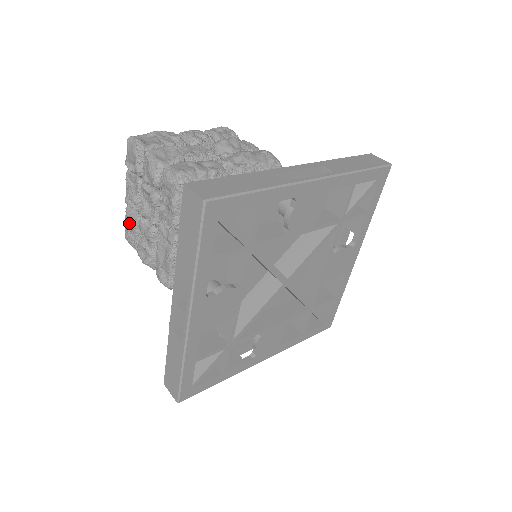
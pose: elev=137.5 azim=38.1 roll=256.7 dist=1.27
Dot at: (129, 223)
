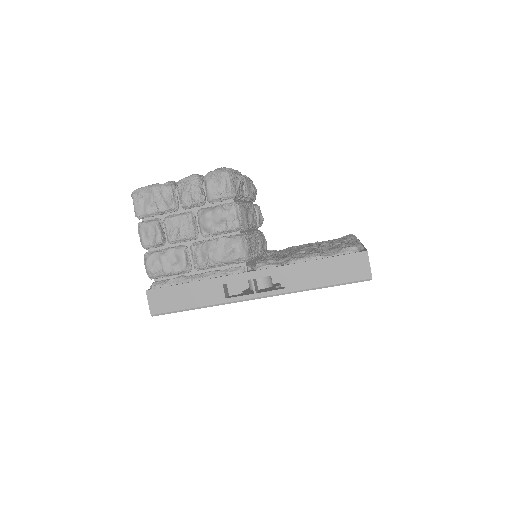
Dot at: occluded
